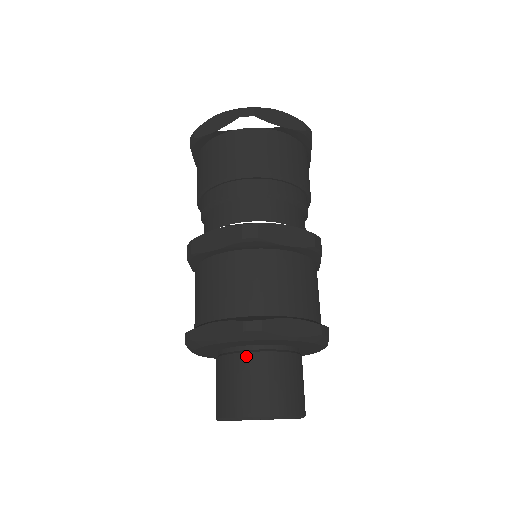
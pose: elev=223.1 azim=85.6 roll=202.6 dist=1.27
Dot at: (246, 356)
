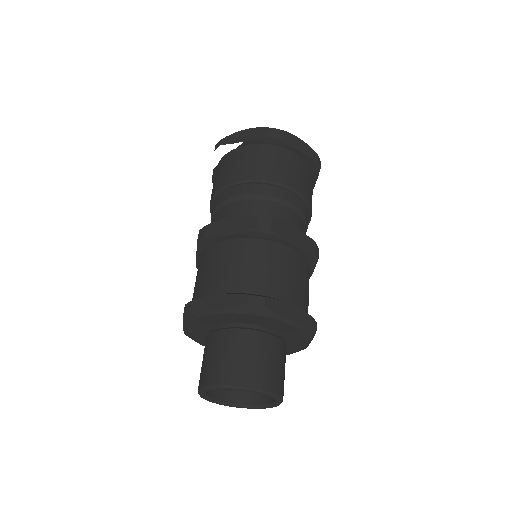
Dot at: (208, 337)
